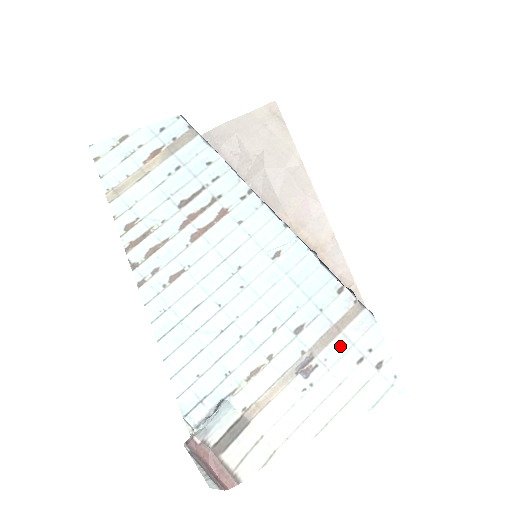
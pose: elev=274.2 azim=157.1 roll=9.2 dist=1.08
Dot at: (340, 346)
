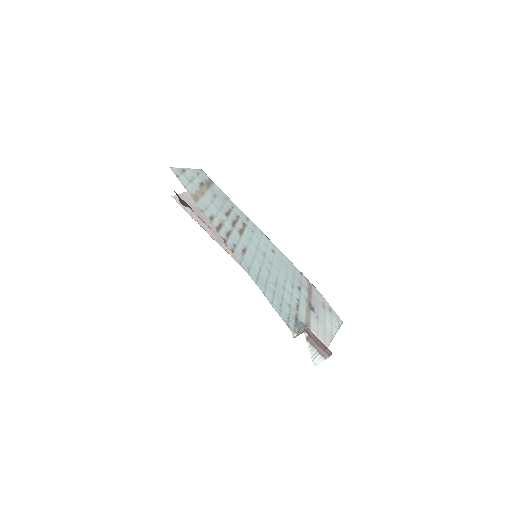
Dot at: (315, 299)
